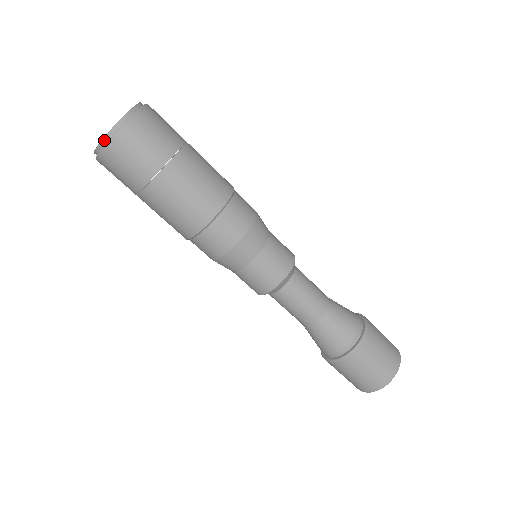
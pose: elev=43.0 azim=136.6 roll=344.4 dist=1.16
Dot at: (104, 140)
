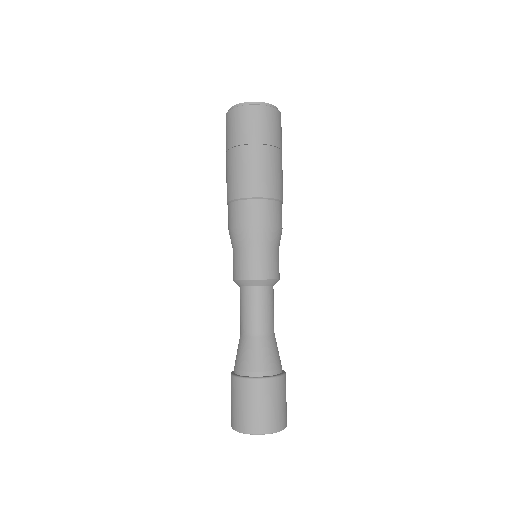
Dot at: (254, 103)
